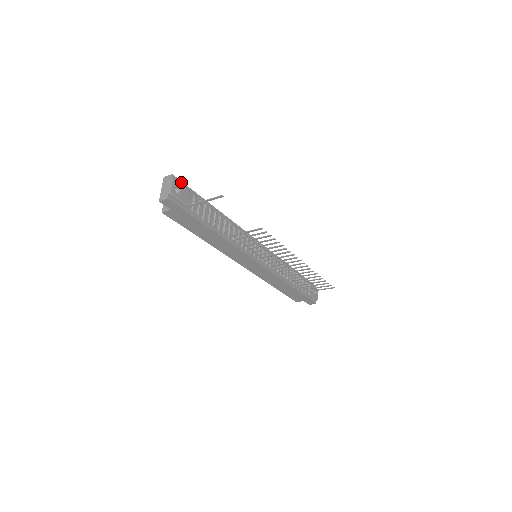
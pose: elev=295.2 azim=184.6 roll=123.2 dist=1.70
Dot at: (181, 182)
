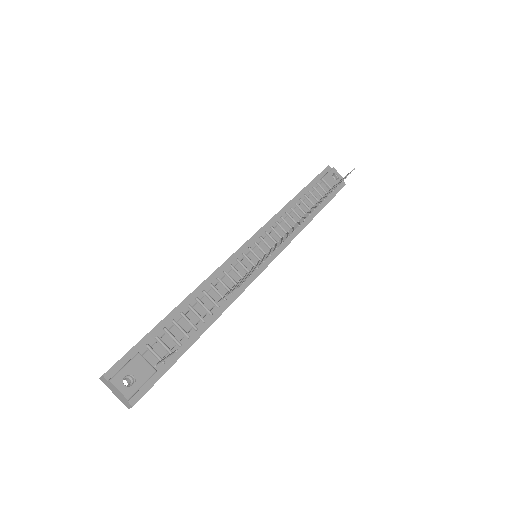
Dot at: (119, 362)
